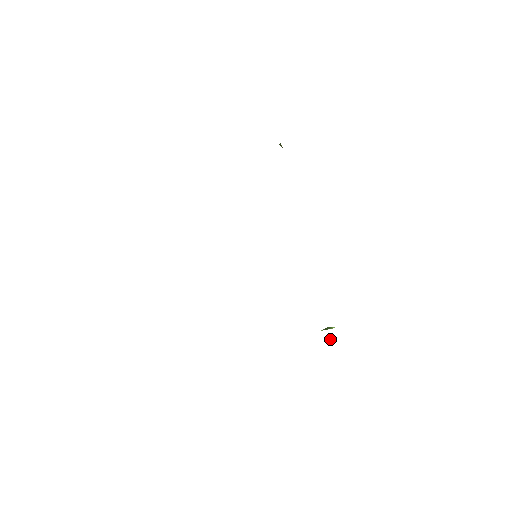
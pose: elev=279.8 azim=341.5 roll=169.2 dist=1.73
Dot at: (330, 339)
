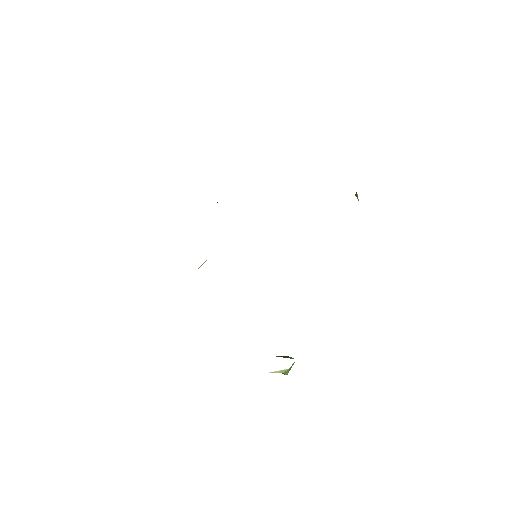
Dot at: (279, 372)
